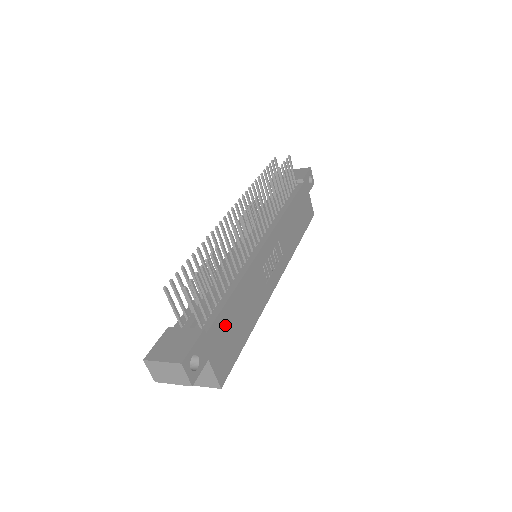
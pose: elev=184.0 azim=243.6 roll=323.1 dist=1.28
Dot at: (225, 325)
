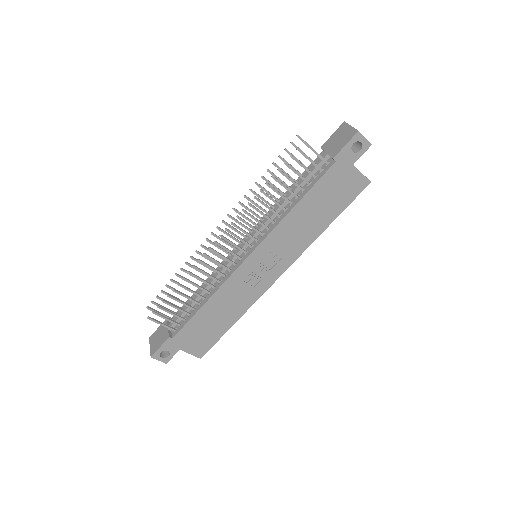
Dot at: (195, 329)
